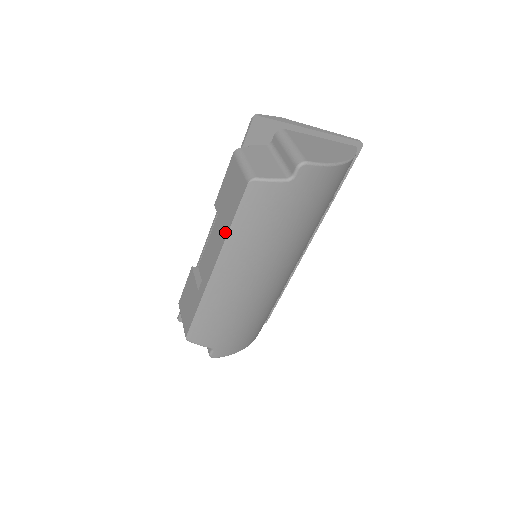
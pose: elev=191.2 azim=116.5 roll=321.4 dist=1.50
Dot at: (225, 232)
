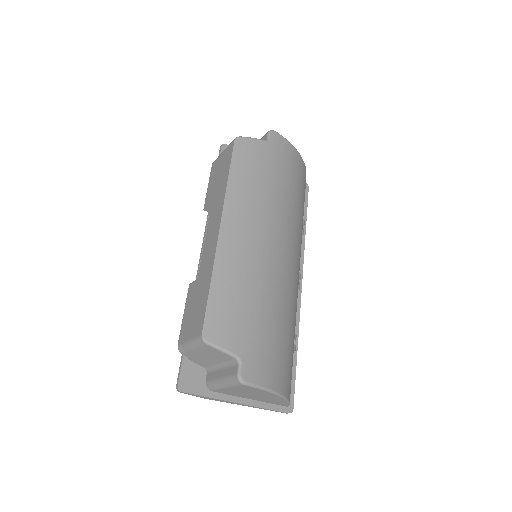
Dot at: (224, 188)
